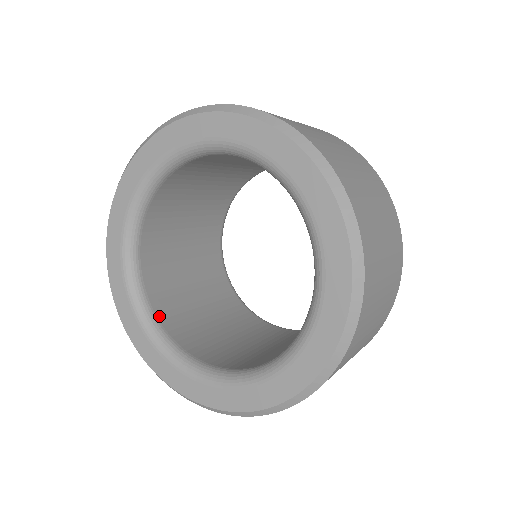
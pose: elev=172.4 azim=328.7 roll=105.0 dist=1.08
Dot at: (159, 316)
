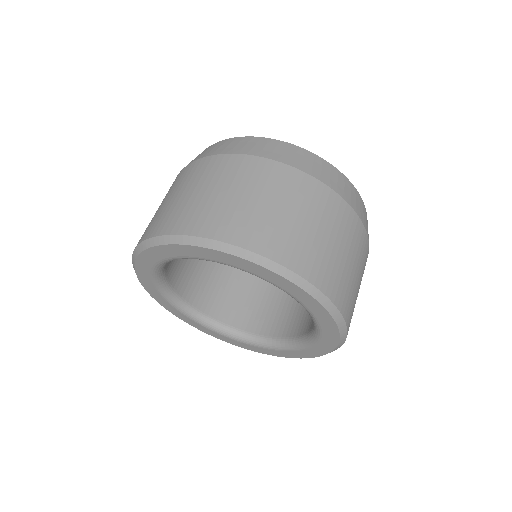
Dot at: (198, 307)
